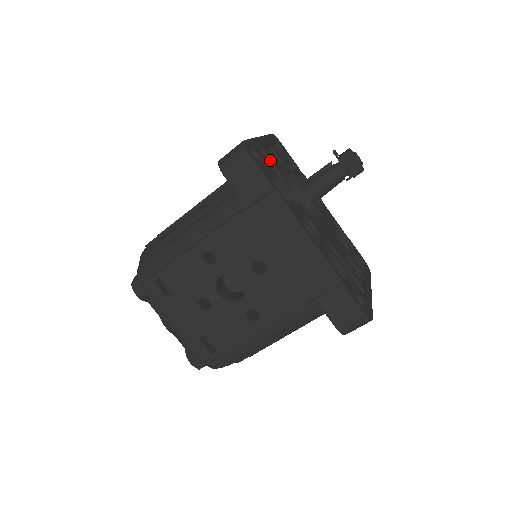
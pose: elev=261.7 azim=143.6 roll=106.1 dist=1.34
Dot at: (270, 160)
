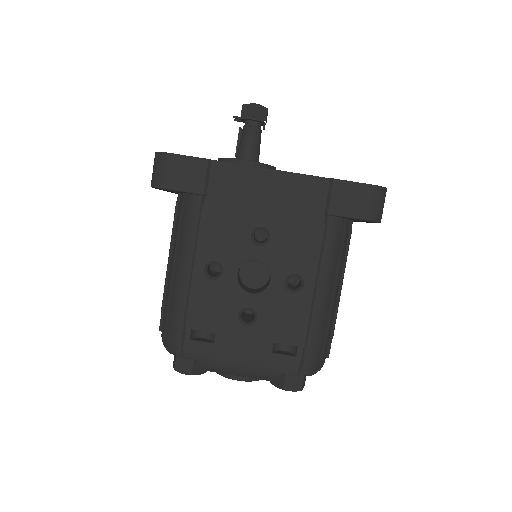
Dot at: occluded
